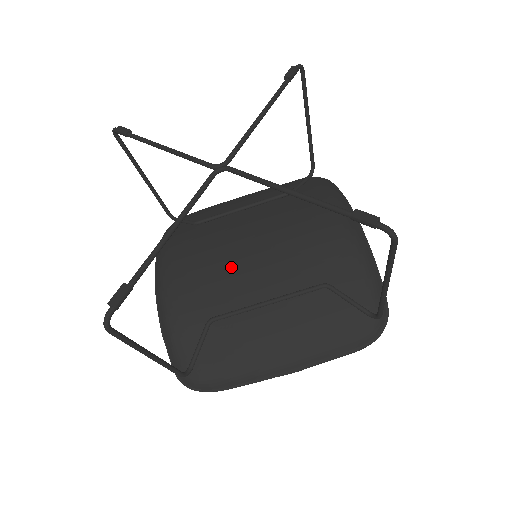
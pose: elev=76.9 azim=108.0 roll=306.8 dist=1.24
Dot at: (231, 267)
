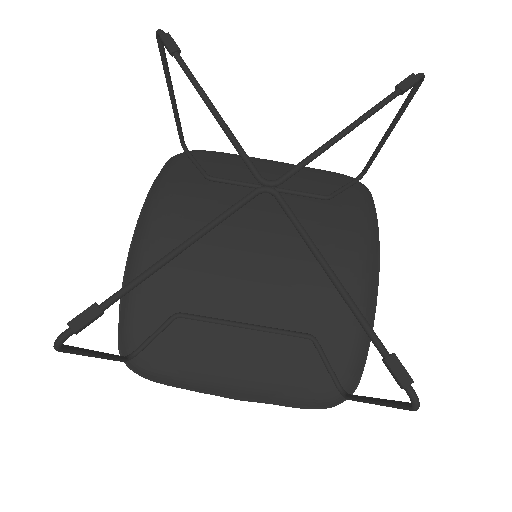
Dot at: (225, 263)
